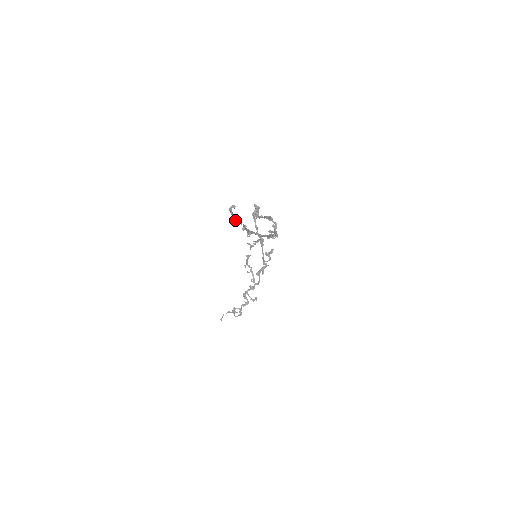
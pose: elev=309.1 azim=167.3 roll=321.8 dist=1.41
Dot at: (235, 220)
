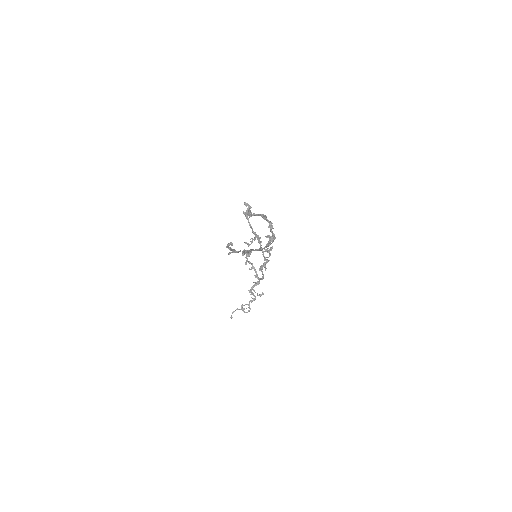
Dot at: (234, 251)
